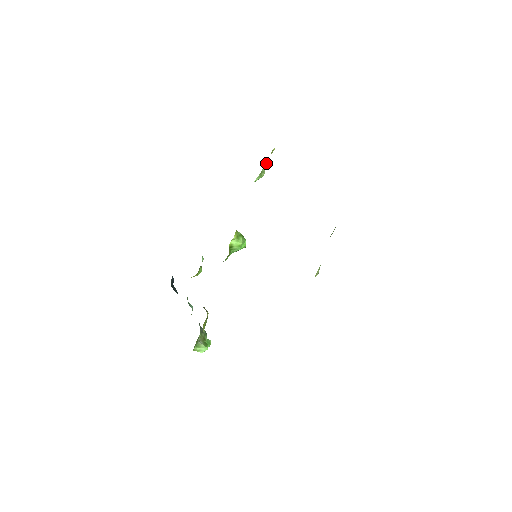
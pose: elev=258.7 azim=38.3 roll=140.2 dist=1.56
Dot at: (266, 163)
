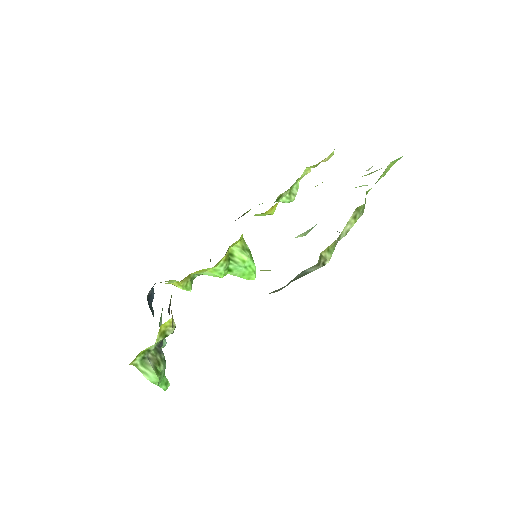
Dot at: (298, 184)
